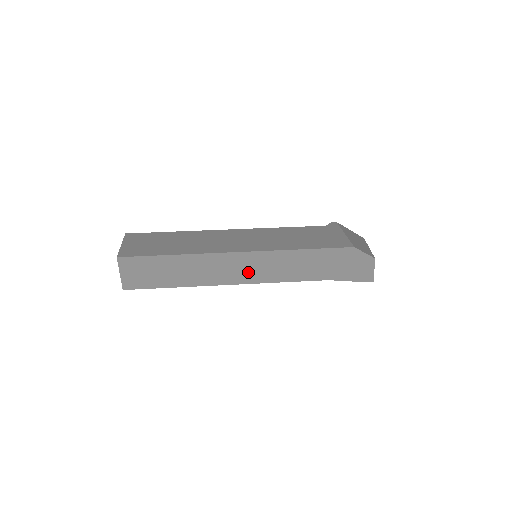
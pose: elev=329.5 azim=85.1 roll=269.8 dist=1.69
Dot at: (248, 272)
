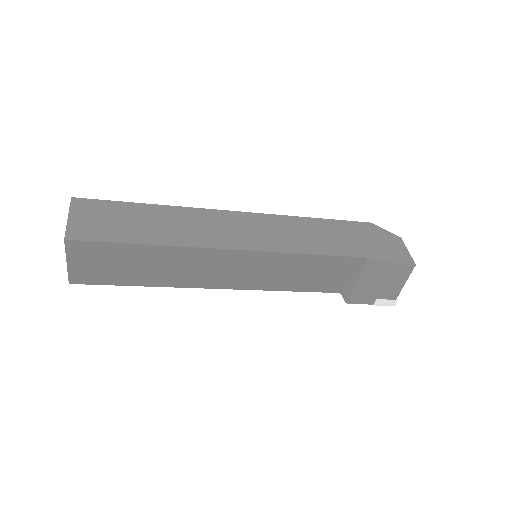
Dot at: (252, 236)
